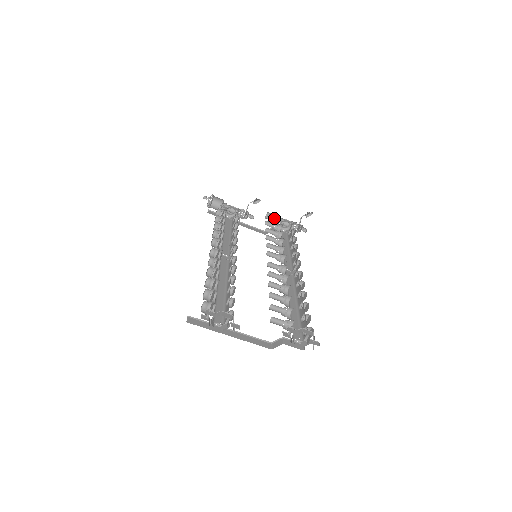
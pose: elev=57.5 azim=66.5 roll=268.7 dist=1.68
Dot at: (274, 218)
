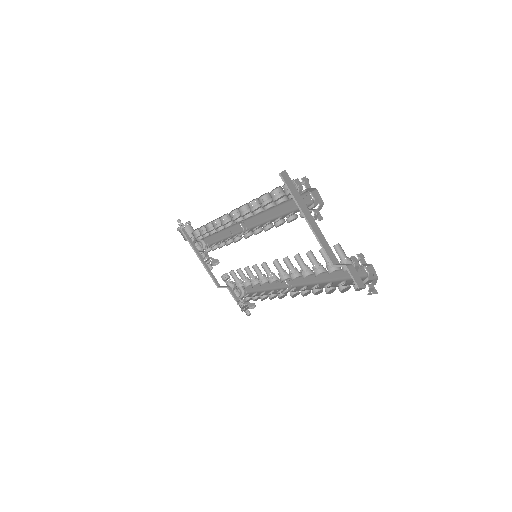
Dot at: (227, 284)
